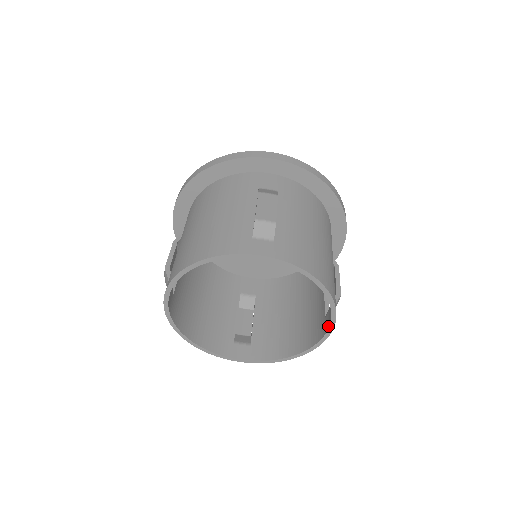
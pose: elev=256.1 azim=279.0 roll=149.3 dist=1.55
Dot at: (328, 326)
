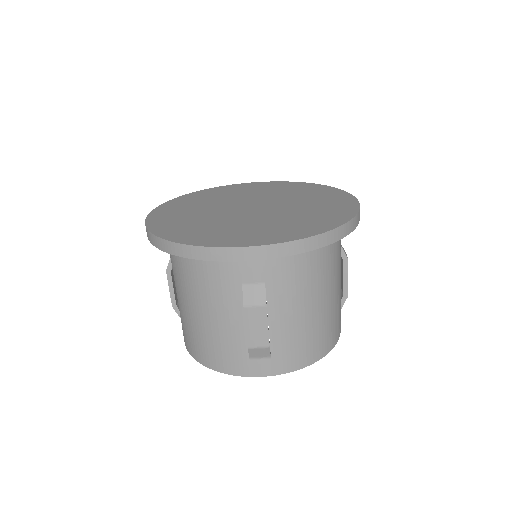
Dot at: occluded
